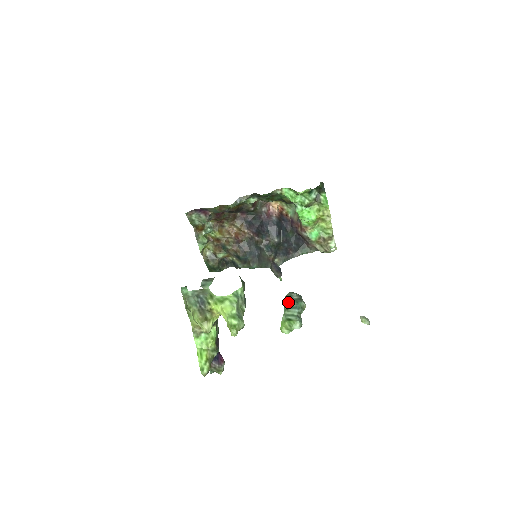
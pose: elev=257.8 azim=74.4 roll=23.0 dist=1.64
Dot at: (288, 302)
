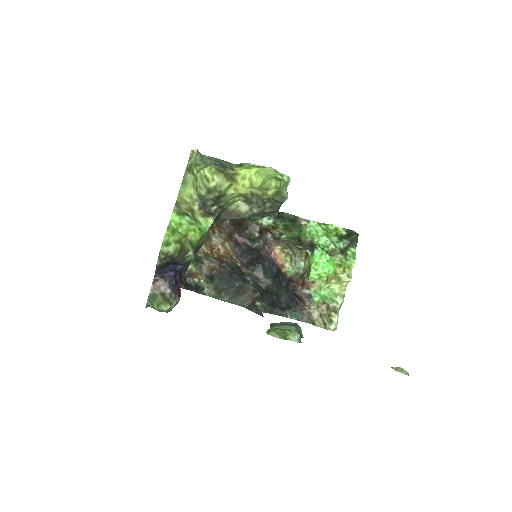
Dot at: occluded
